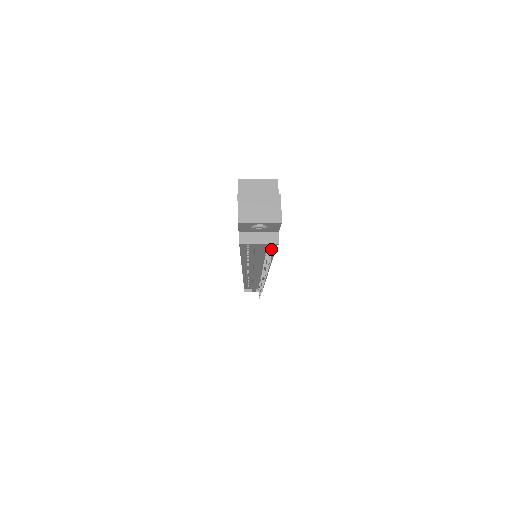
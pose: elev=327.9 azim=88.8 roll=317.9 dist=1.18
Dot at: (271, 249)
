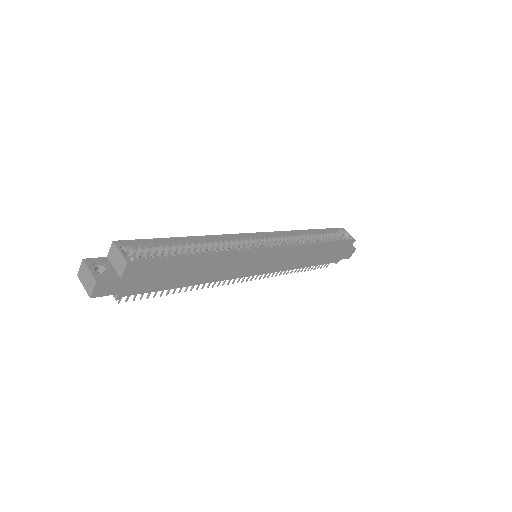
Dot at: (155, 288)
